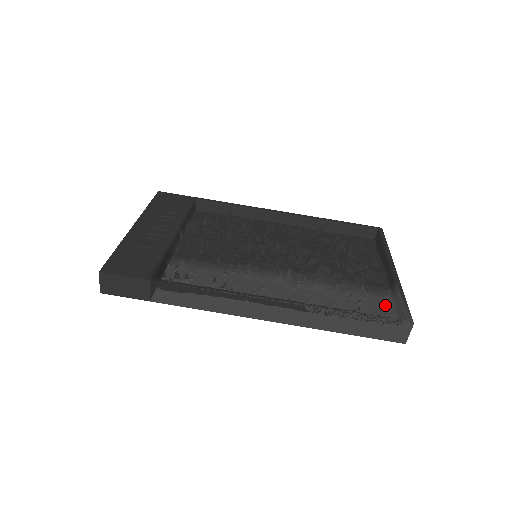
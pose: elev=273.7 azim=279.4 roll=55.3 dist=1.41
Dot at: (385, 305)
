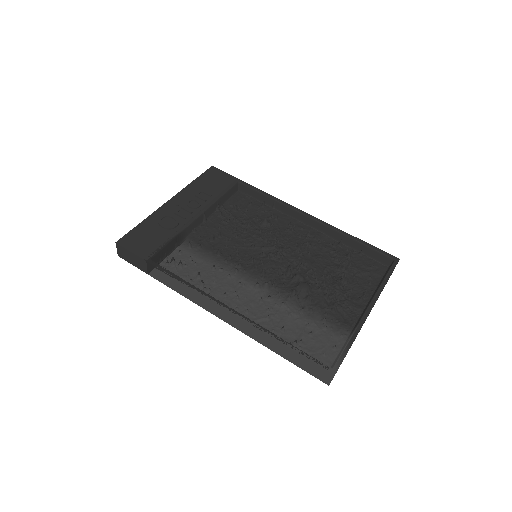
Dot at: (333, 344)
